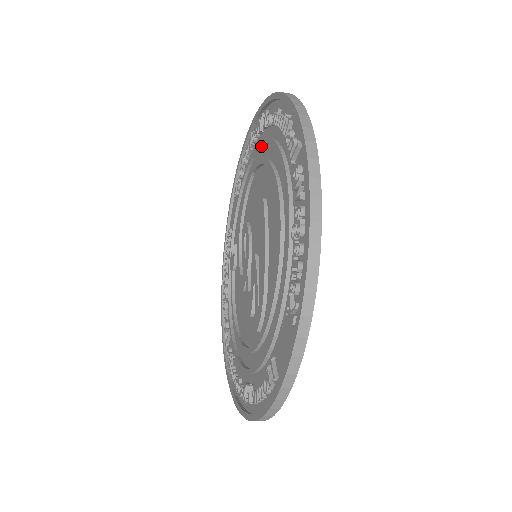
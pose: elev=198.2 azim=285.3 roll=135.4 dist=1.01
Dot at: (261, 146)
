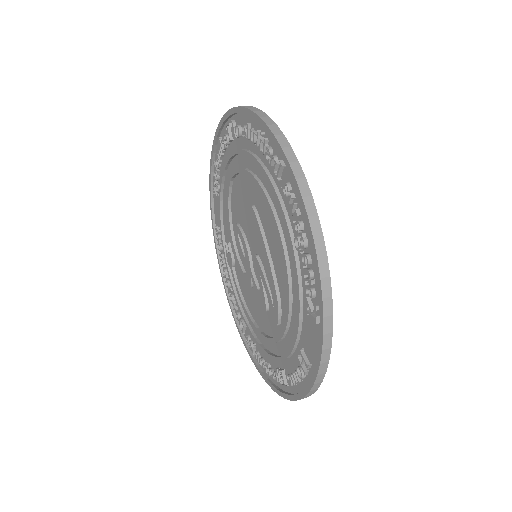
Dot at: (235, 155)
